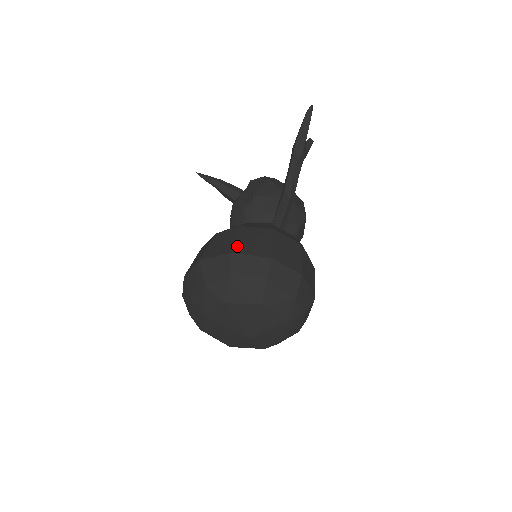
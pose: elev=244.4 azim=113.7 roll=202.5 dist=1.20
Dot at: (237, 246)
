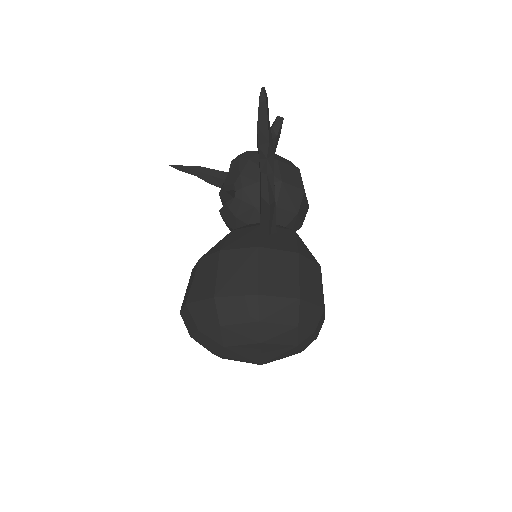
Dot at: (219, 285)
